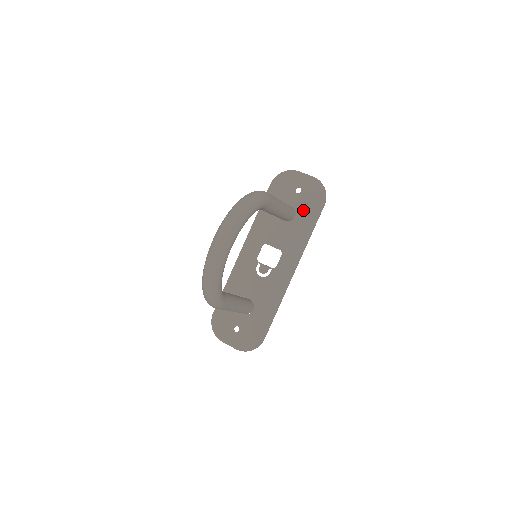
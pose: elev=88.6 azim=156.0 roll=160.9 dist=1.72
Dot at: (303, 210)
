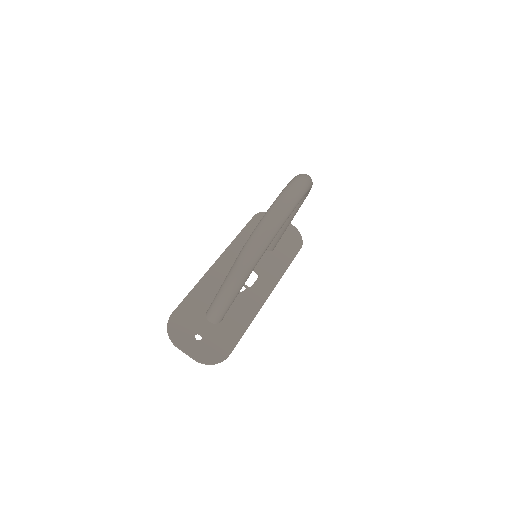
Dot at: (282, 247)
